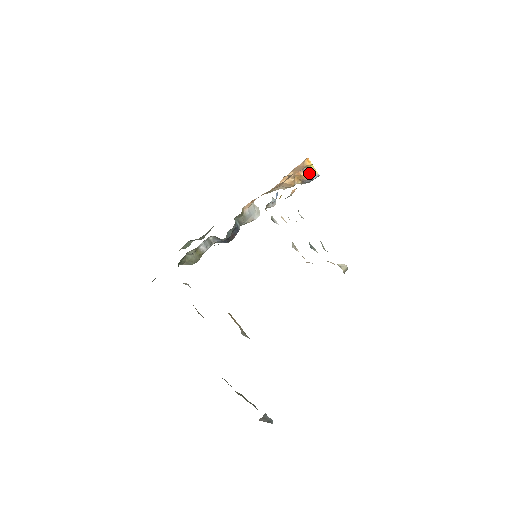
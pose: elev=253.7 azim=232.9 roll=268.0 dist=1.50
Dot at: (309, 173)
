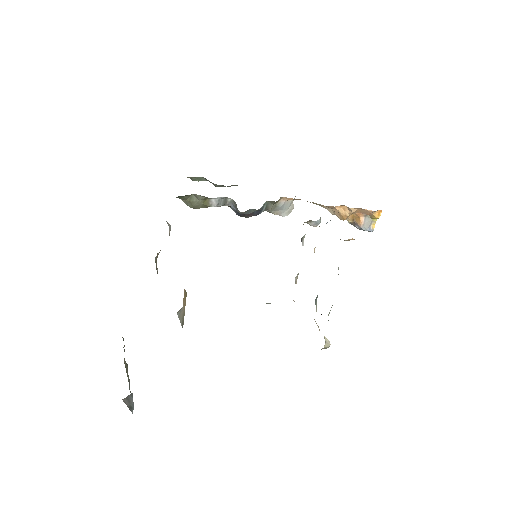
Dot at: (368, 222)
